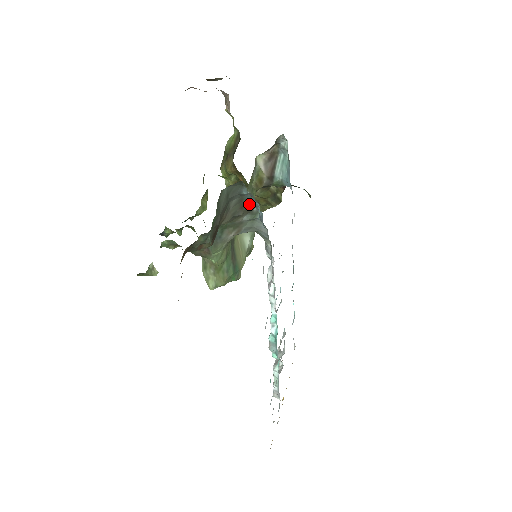
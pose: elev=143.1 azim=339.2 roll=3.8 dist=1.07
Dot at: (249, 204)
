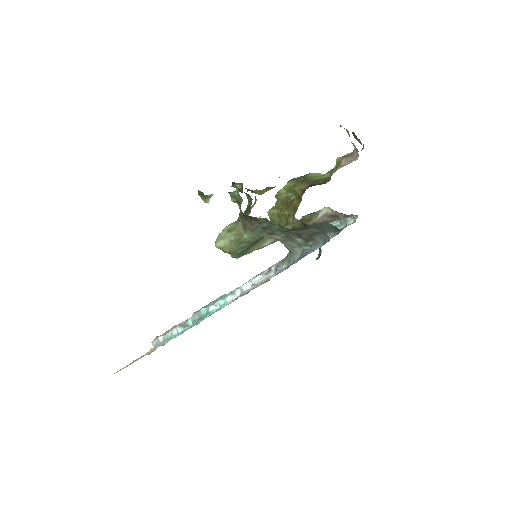
Dot at: (315, 238)
